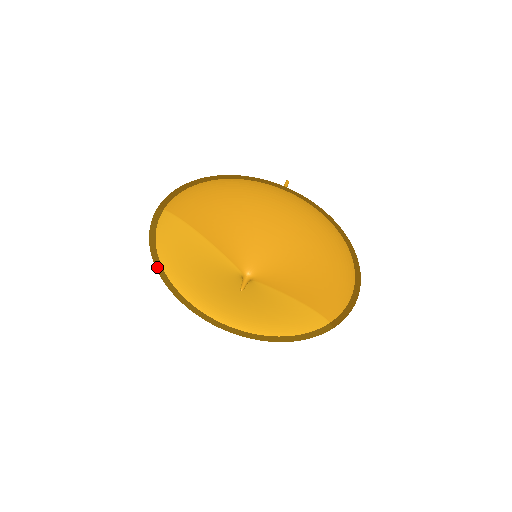
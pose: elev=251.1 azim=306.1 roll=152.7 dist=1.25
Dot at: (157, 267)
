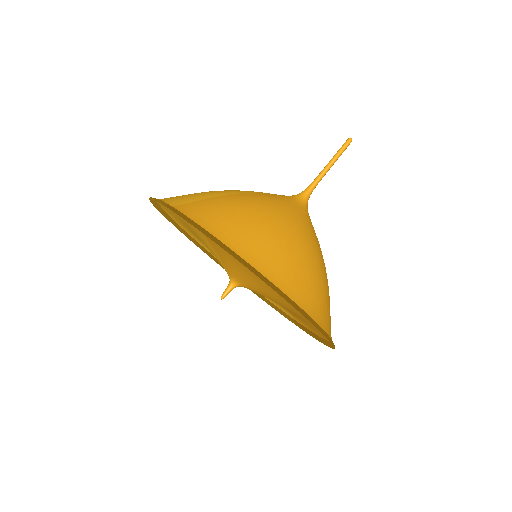
Dot at: (153, 204)
